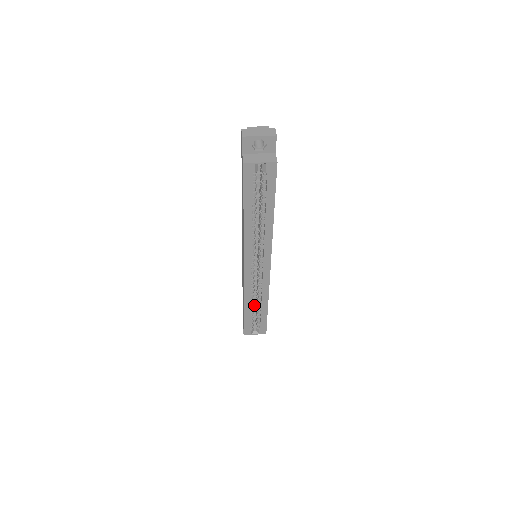
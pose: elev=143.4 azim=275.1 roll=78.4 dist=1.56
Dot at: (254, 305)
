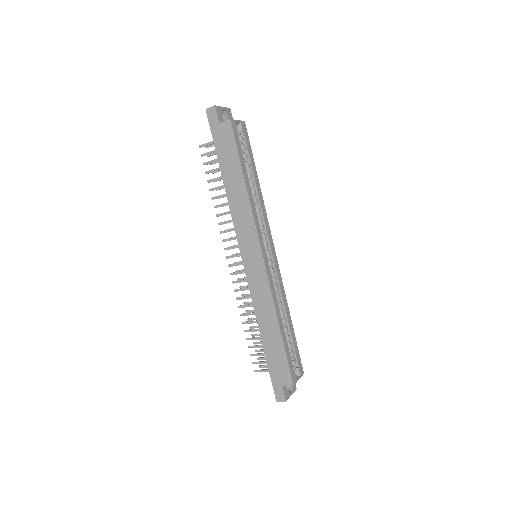
Dot at: occluded
